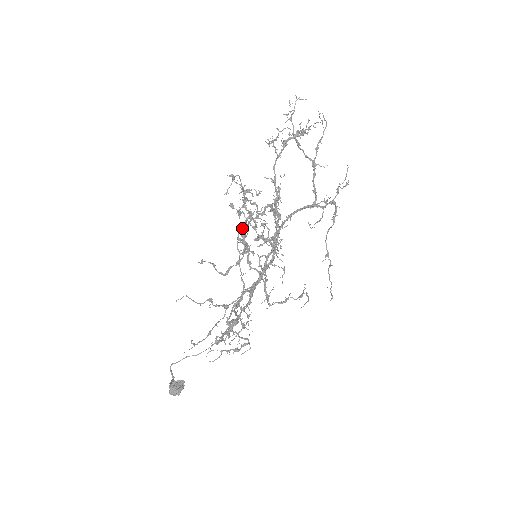
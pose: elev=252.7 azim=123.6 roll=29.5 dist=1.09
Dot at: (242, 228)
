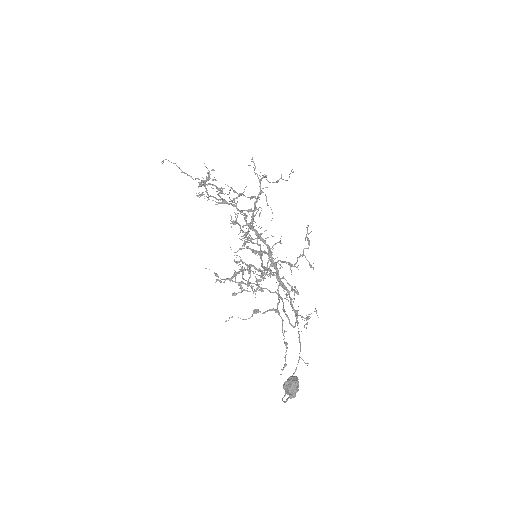
Dot at: (242, 274)
